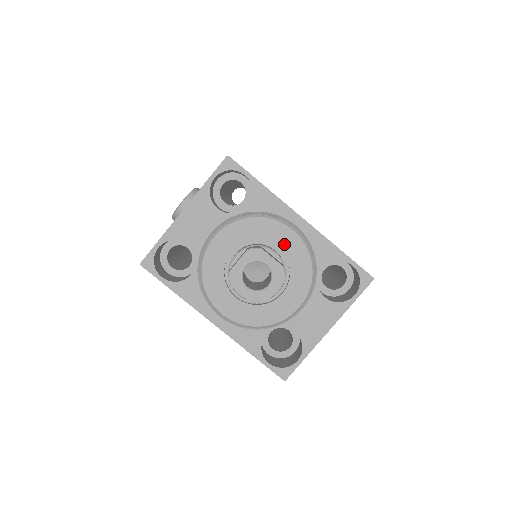
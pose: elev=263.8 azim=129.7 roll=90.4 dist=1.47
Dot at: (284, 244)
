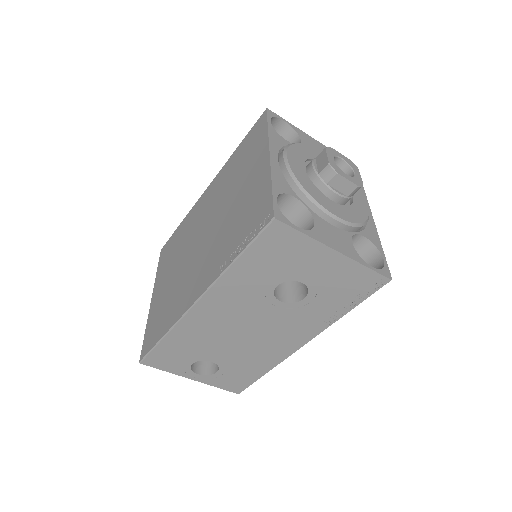
Dot at: (357, 200)
